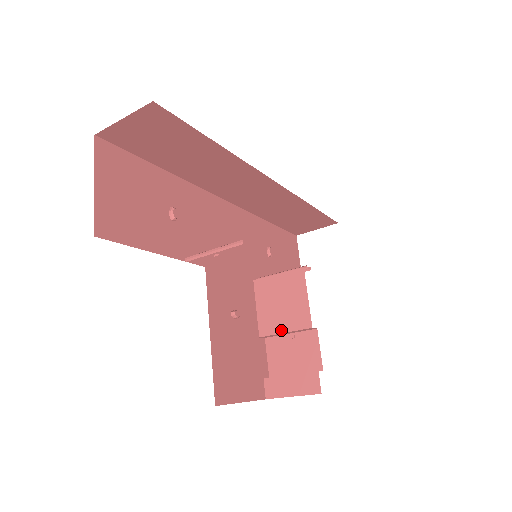
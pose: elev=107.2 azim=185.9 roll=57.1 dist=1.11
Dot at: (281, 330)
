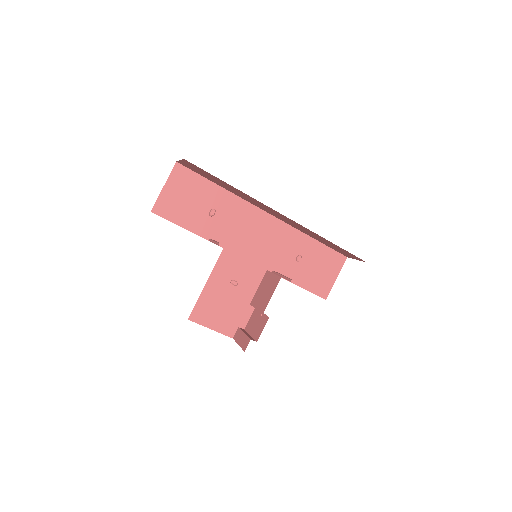
Dot at: (256, 306)
